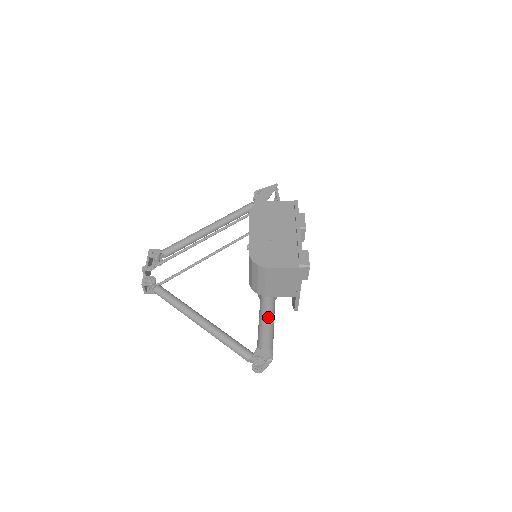
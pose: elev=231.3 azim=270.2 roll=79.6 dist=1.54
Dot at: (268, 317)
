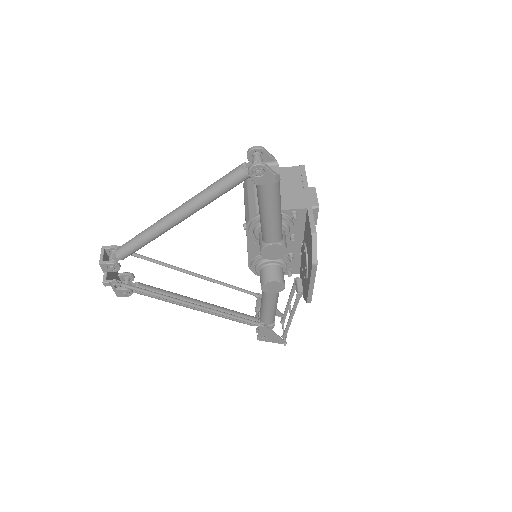
Dot at: occluded
